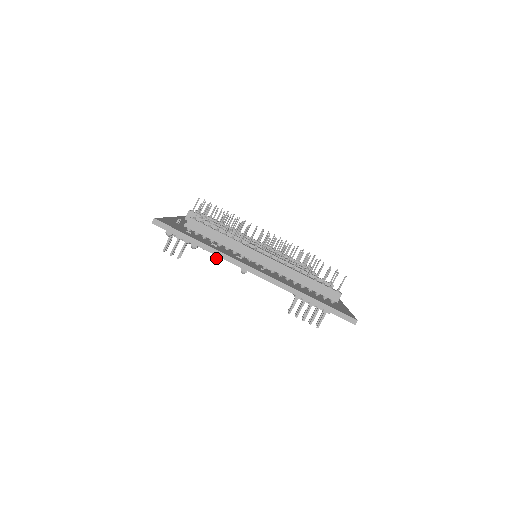
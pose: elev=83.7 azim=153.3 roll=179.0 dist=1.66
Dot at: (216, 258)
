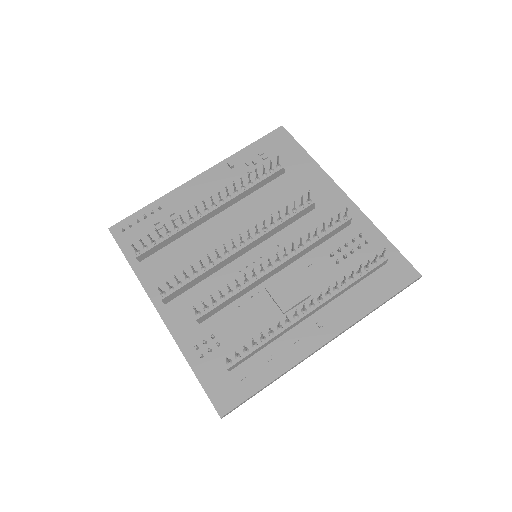
Dot at: occluded
